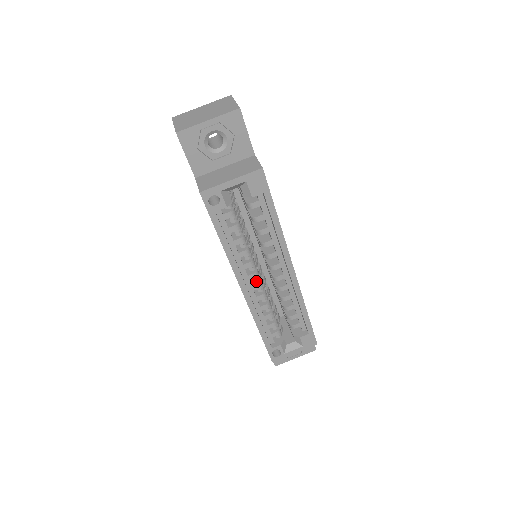
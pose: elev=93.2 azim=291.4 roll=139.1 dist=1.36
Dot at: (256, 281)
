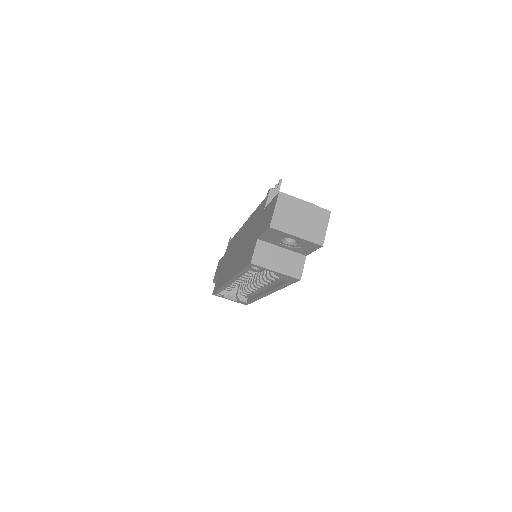
Dot at: occluded
